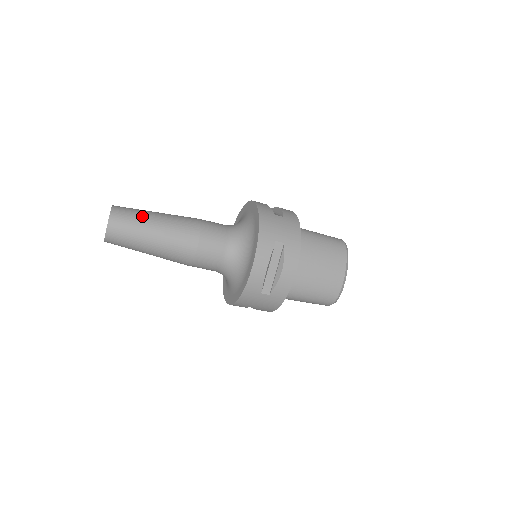
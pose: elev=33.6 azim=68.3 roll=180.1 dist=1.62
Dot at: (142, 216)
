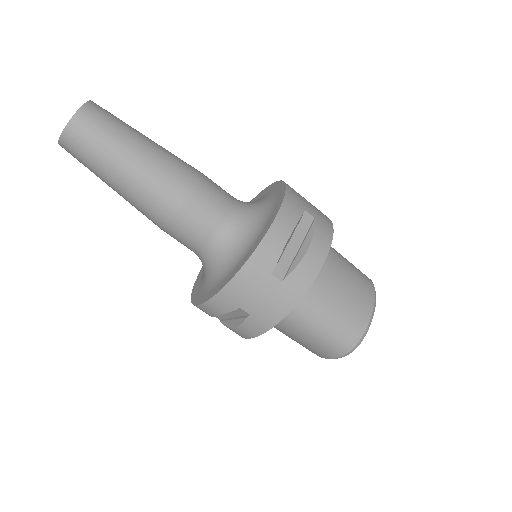
Dot at: (130, 126)
